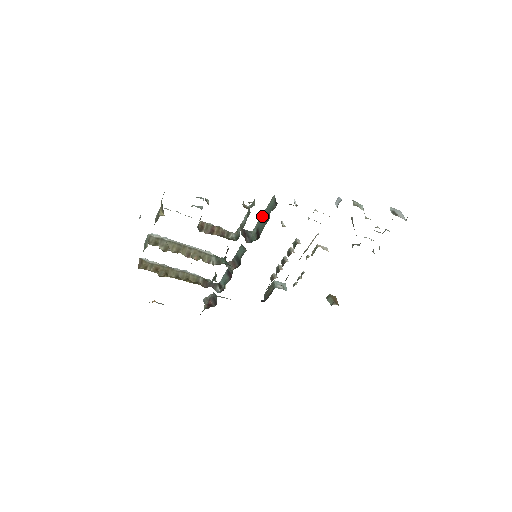
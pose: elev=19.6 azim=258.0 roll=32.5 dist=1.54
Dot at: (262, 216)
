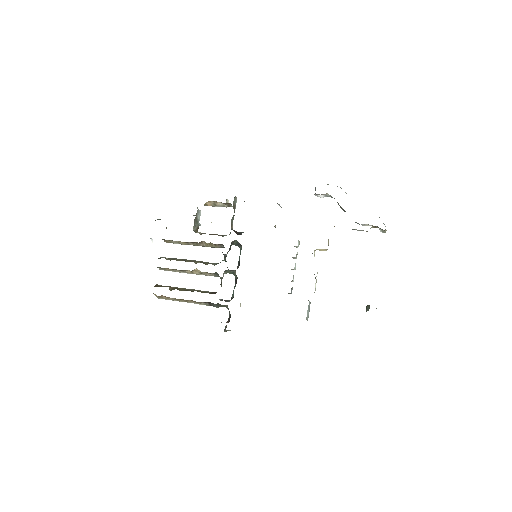
Dot at: occluded
